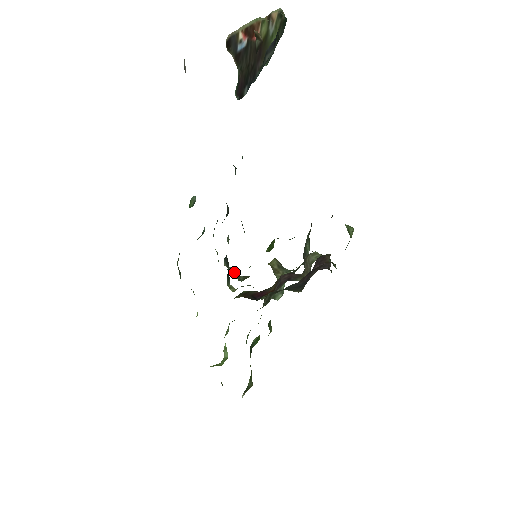
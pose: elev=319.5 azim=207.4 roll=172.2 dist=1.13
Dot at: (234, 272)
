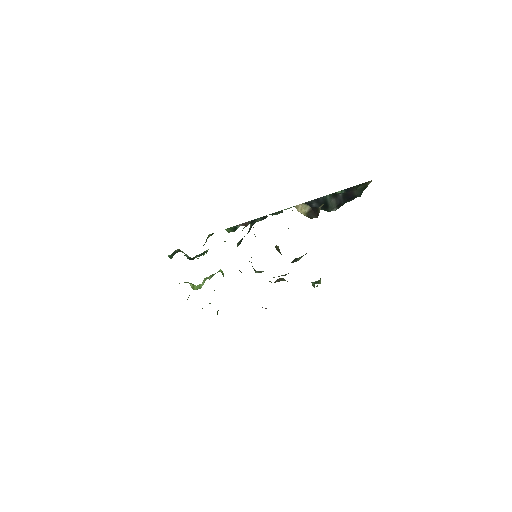
Dot at: occluded
